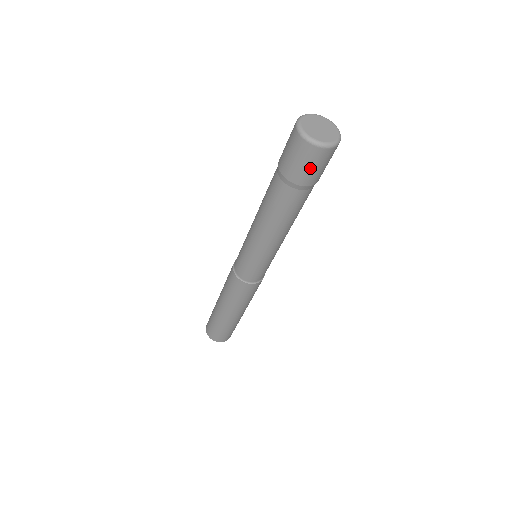
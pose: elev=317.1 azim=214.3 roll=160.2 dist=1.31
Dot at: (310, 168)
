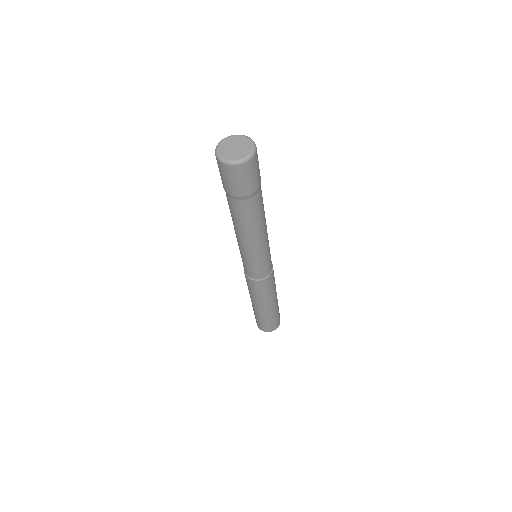
Dot at: (236, 182)
